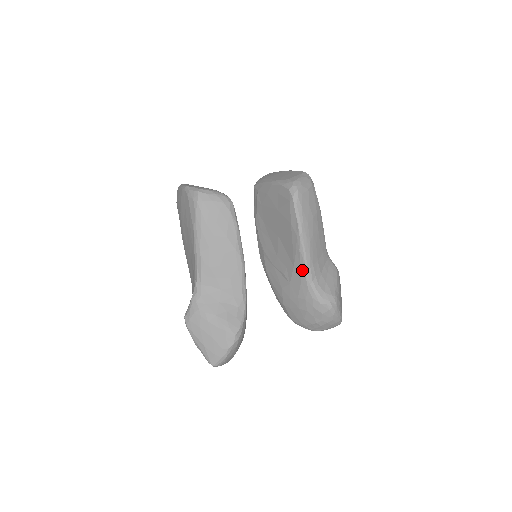
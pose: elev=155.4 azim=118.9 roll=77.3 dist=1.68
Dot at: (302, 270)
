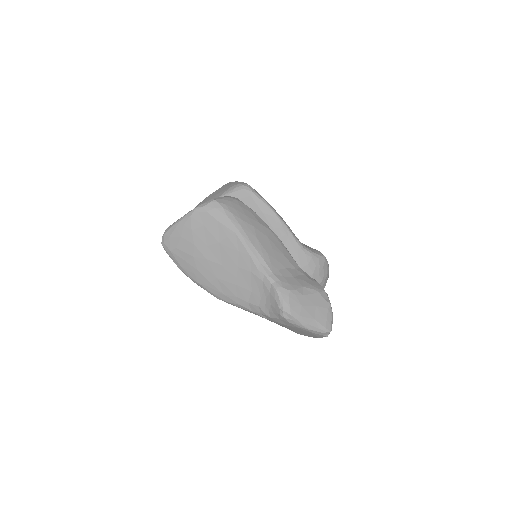
Dot at: (293, 241)
